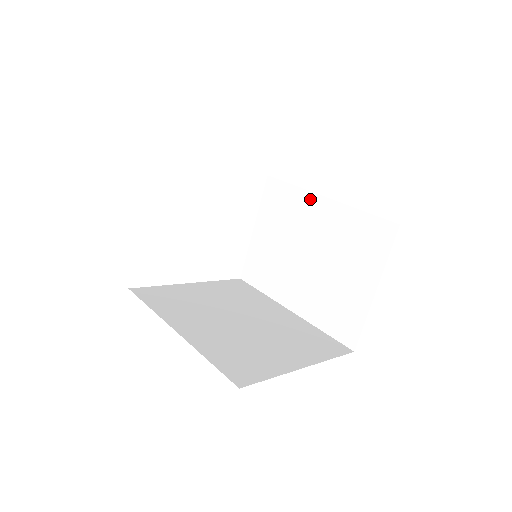
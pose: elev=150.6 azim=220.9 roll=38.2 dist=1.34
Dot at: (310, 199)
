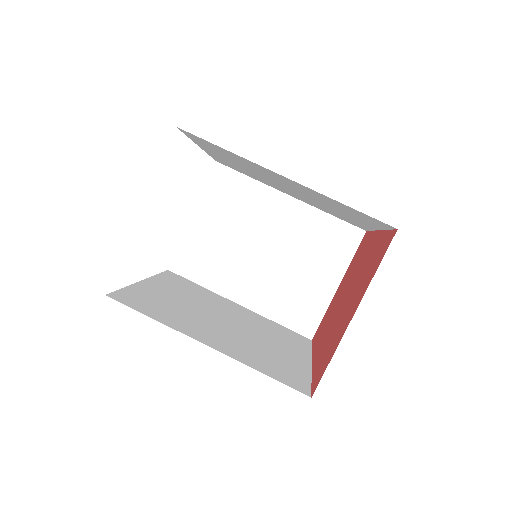
Dot at: (272, 195)
